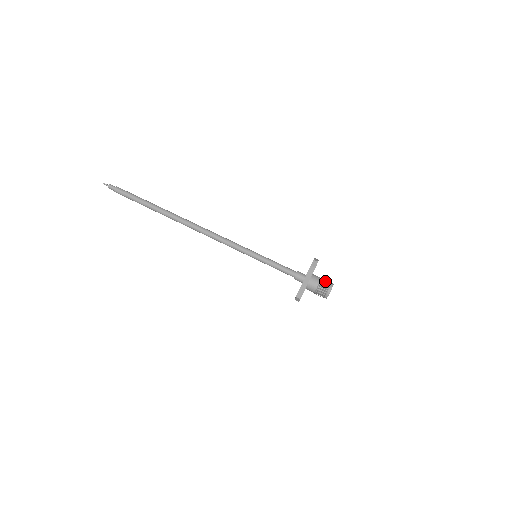
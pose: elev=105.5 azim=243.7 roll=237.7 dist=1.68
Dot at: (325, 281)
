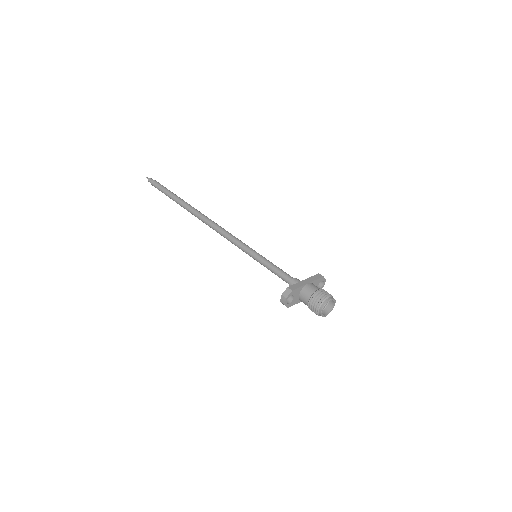
Dot at: occluded
